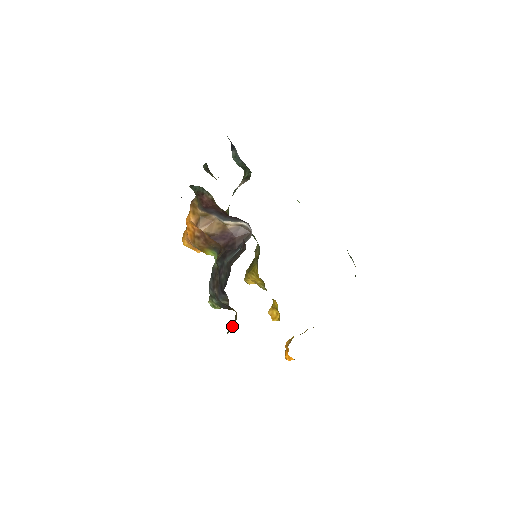
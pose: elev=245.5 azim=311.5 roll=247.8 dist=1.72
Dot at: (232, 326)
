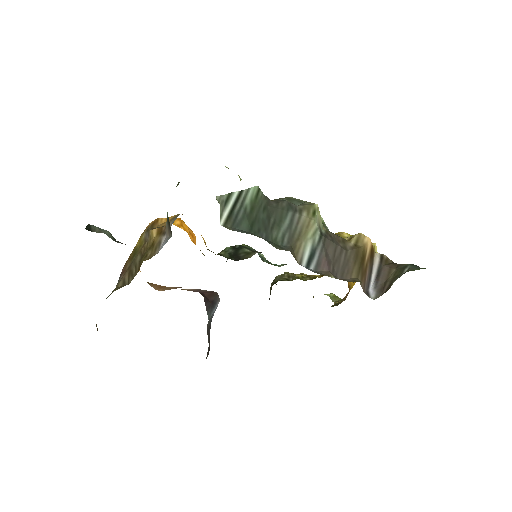
Dot at: (270, 290)
